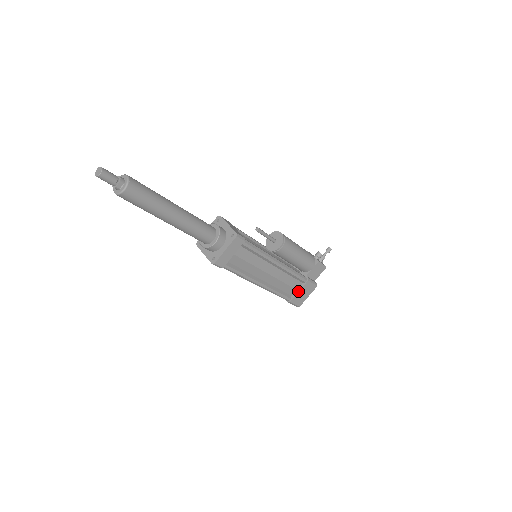
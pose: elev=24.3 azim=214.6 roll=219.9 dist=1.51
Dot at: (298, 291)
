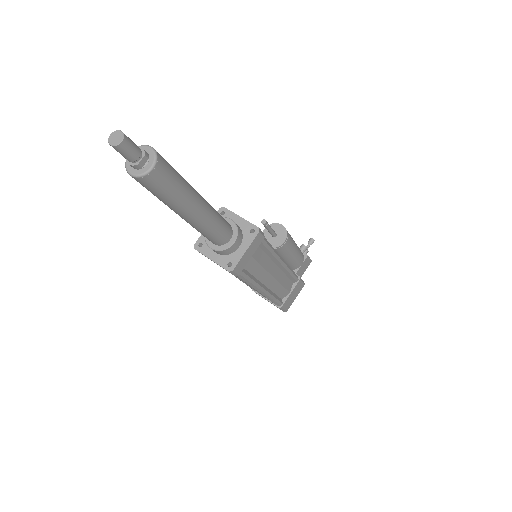
Dot at: (290, 293)
